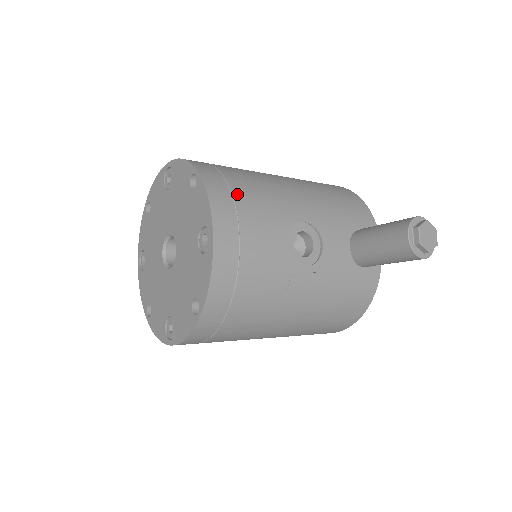
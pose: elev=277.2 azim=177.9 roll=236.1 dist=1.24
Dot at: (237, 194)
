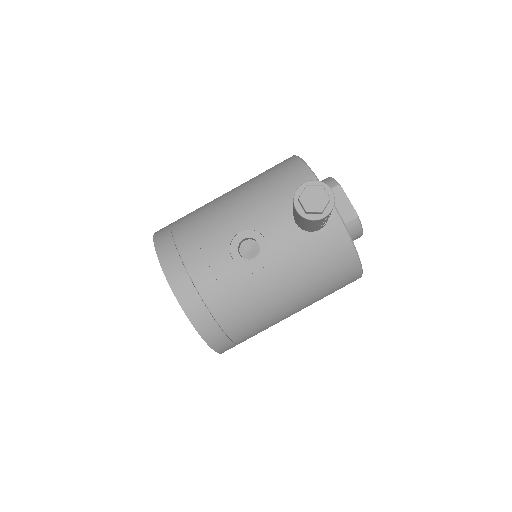
Dot at: (181, 246)
